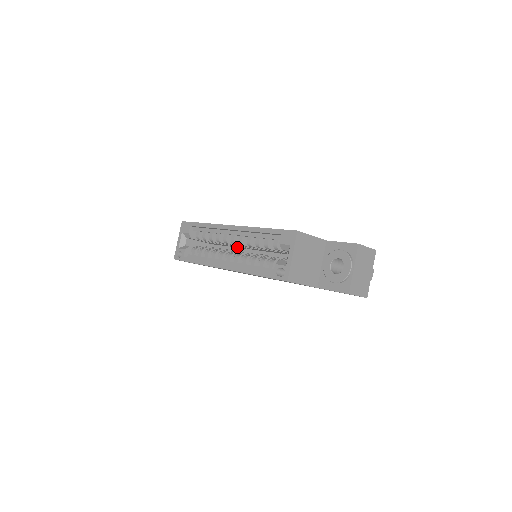
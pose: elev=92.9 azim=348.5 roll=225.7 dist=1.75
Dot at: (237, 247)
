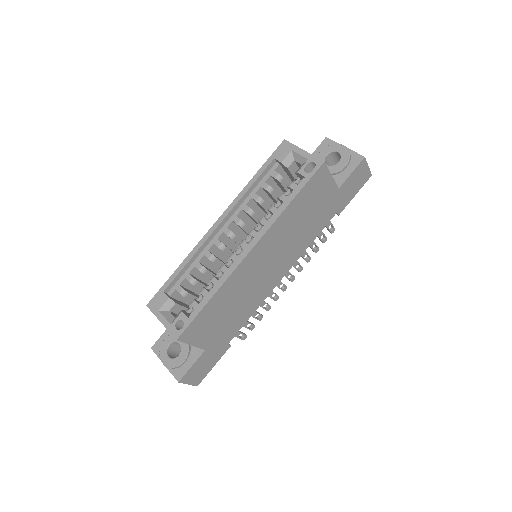
Dot at: occluded
